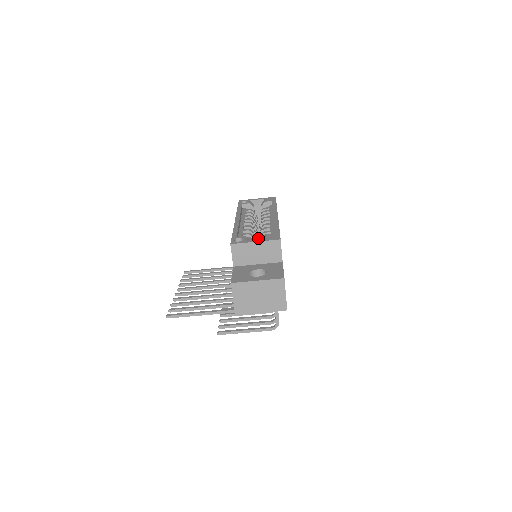
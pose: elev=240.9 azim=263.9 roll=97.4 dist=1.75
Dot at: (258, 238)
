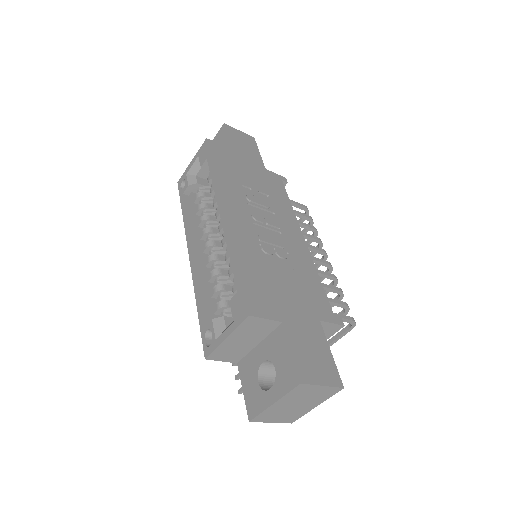
Dot at: occluded
